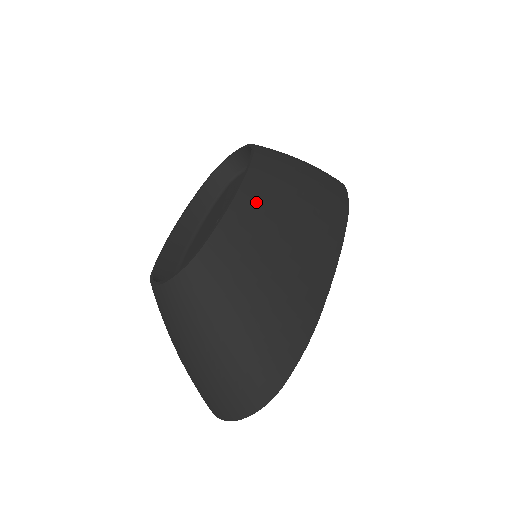
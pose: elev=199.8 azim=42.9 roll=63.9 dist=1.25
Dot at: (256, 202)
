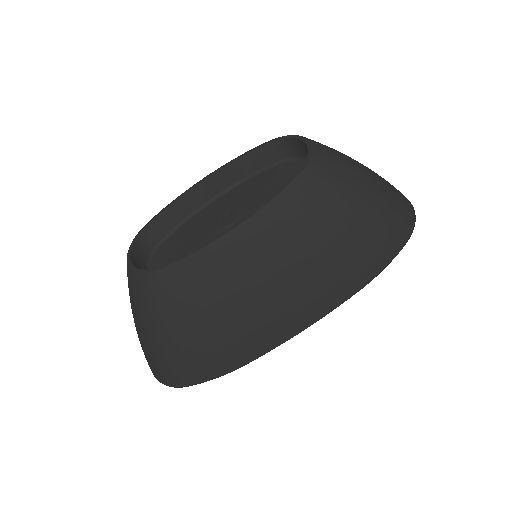
Dot at: (244, 250)
